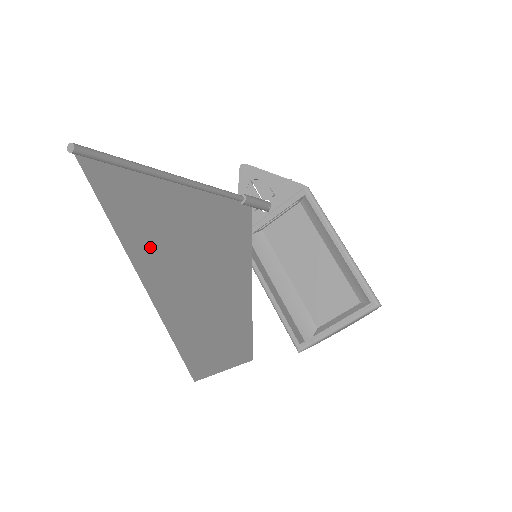
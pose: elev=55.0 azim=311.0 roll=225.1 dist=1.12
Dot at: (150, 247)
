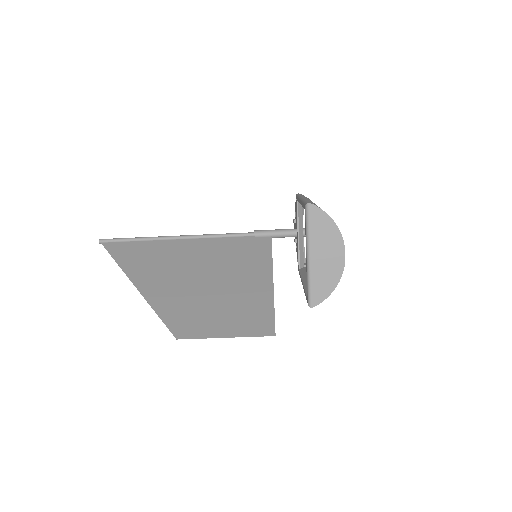
Dot at: (144, 269)
